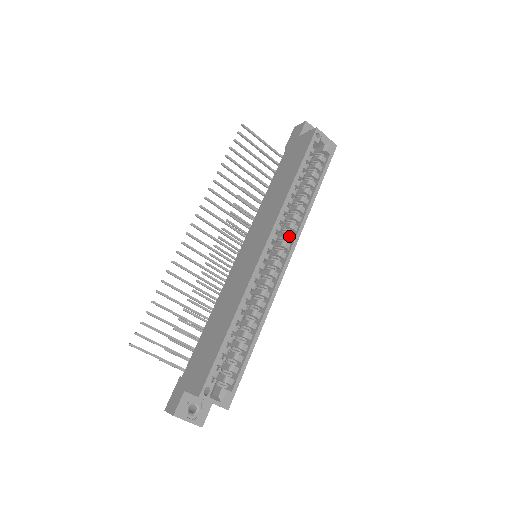
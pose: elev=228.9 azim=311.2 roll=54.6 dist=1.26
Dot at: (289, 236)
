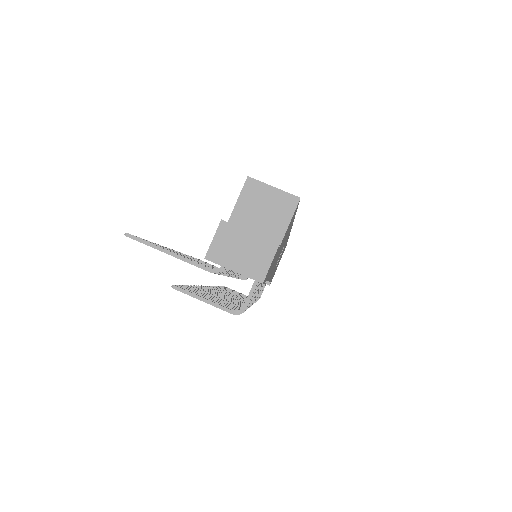
Dot at: occluded
